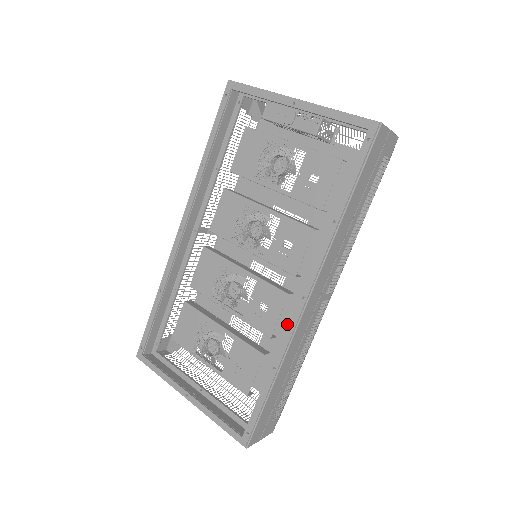
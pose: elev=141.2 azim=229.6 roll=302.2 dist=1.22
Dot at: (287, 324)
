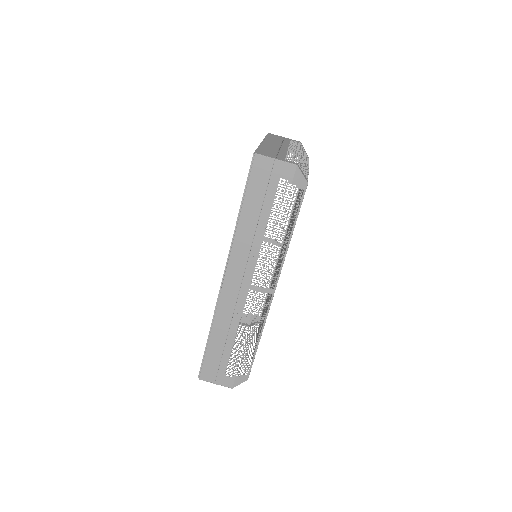
Dot at: occluded
